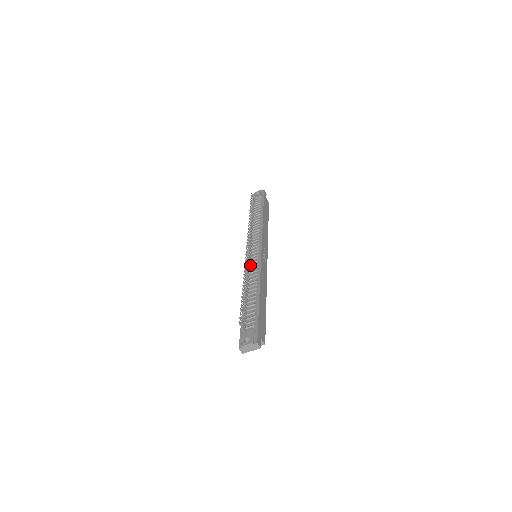
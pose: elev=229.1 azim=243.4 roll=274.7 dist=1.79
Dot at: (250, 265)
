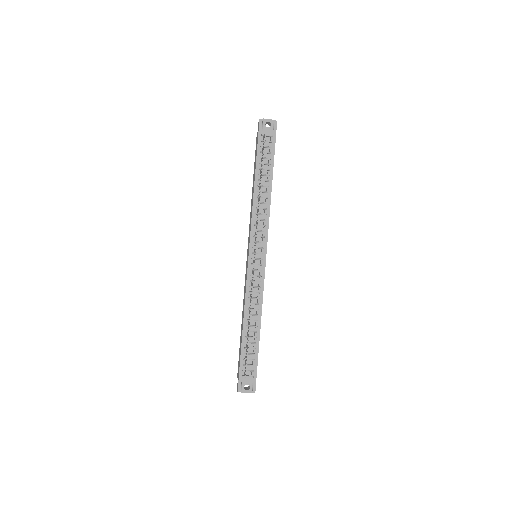
Dot at: (252, 278)
